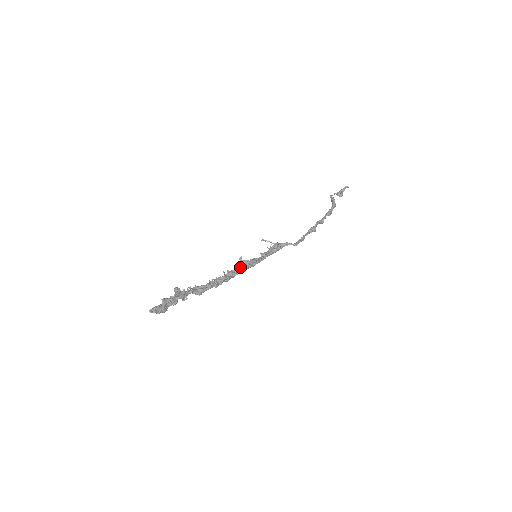
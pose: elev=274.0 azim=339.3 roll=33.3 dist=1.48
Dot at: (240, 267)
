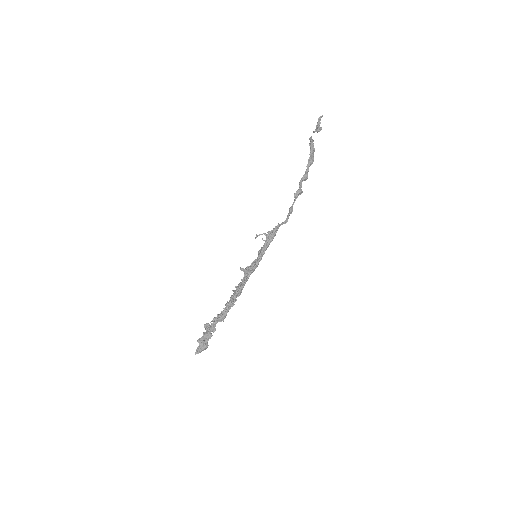
Dot at: (244, 277)
